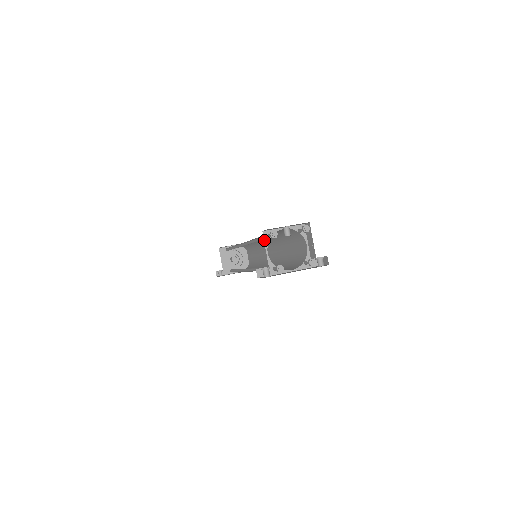
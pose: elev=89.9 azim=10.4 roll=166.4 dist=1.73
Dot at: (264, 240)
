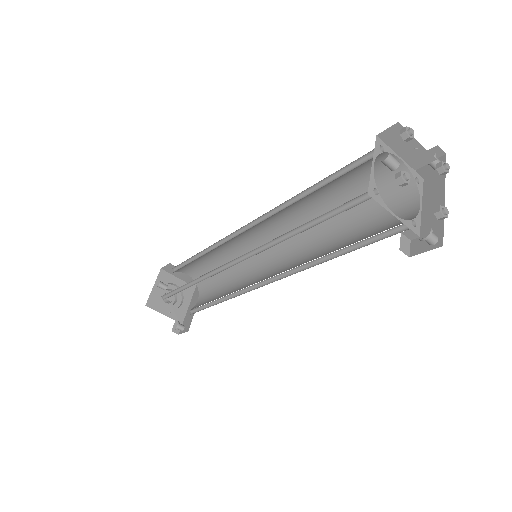
Dot at: occluded
